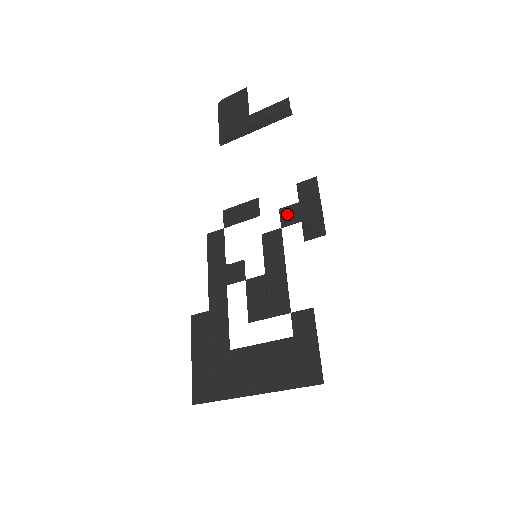
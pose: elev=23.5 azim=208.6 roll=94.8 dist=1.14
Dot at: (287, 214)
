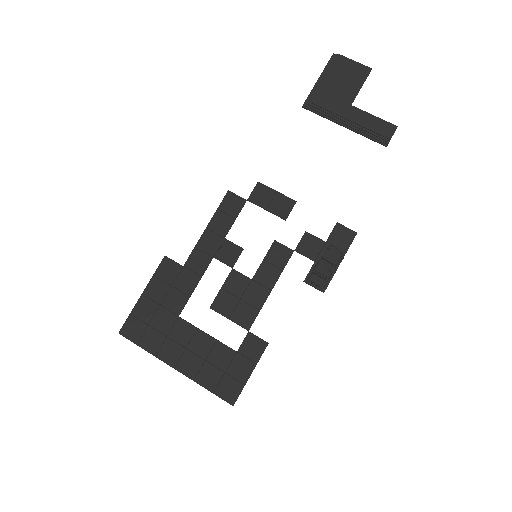
Dot at: (308, 243)
